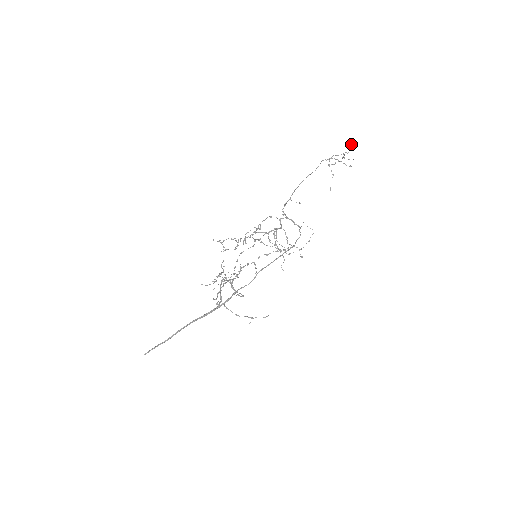
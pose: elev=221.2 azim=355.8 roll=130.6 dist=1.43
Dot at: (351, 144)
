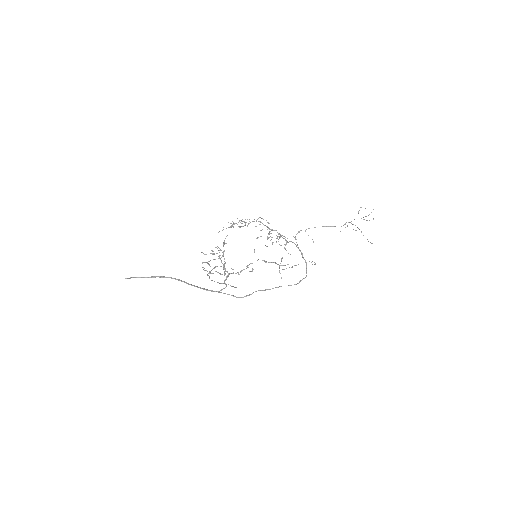
Dot at: occluded
